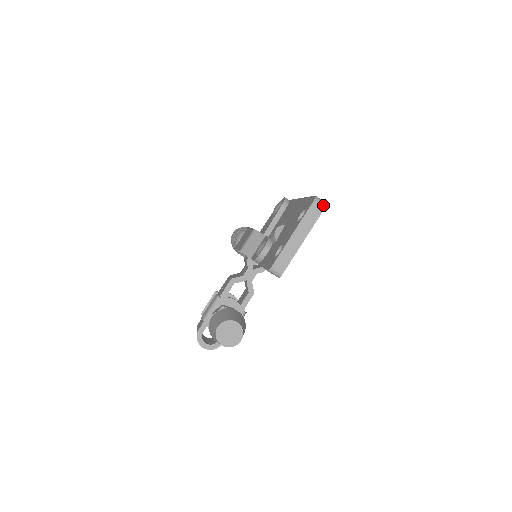
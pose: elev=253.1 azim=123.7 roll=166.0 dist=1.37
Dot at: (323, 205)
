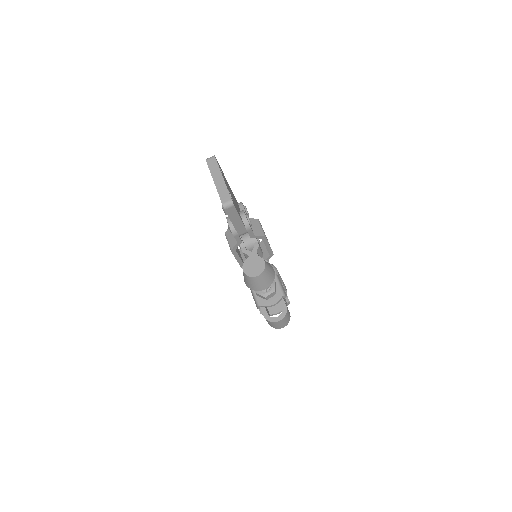
Dot at: (213, 157)
